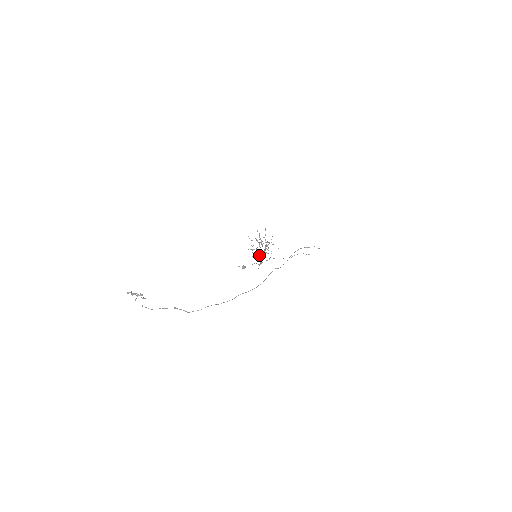
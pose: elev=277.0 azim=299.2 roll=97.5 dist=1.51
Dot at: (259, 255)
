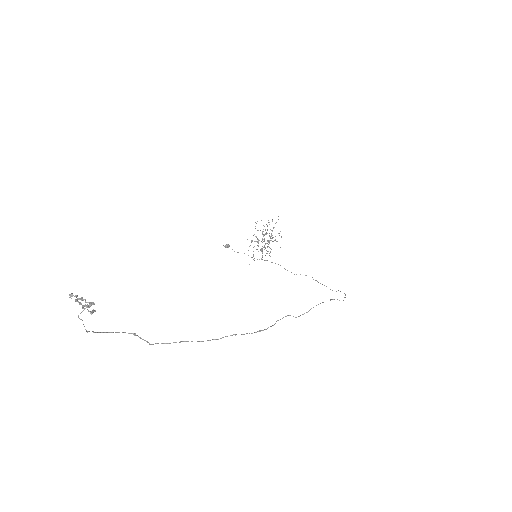
Dot at: (256, 249)
